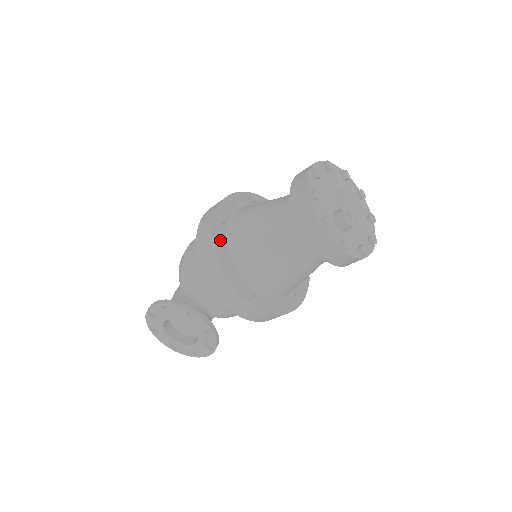
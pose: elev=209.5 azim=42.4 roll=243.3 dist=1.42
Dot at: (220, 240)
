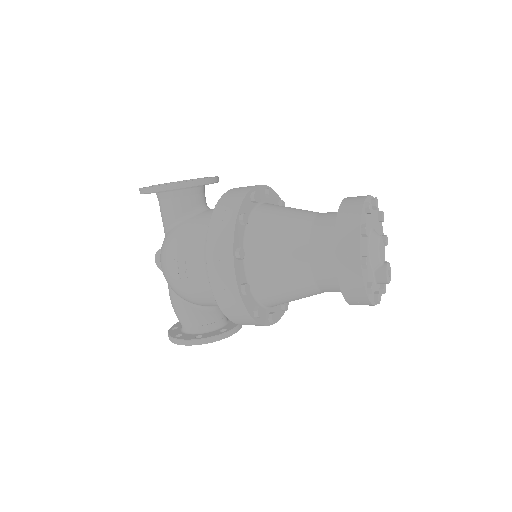
Dot at: (253, 307)
